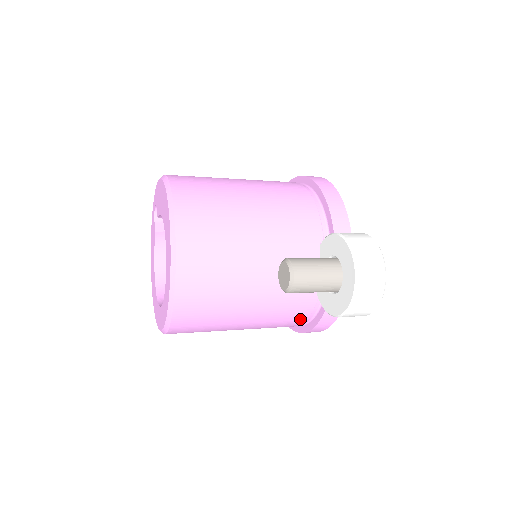
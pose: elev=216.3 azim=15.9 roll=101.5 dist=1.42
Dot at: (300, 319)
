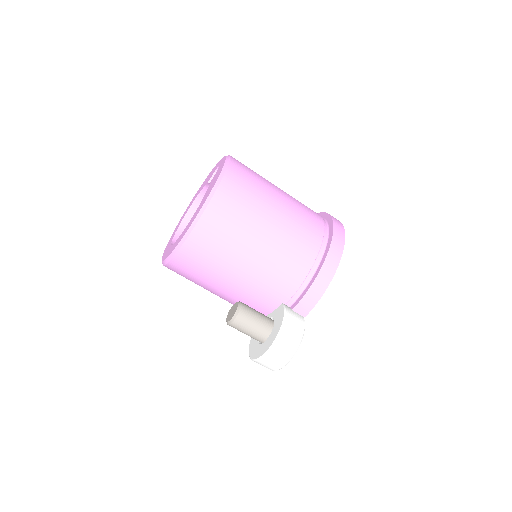
Dot at: occluded
